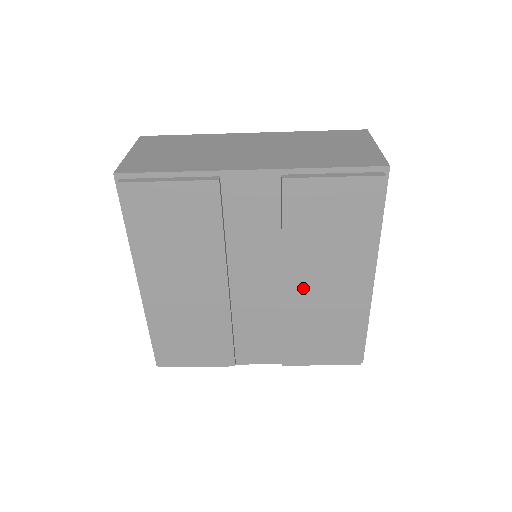
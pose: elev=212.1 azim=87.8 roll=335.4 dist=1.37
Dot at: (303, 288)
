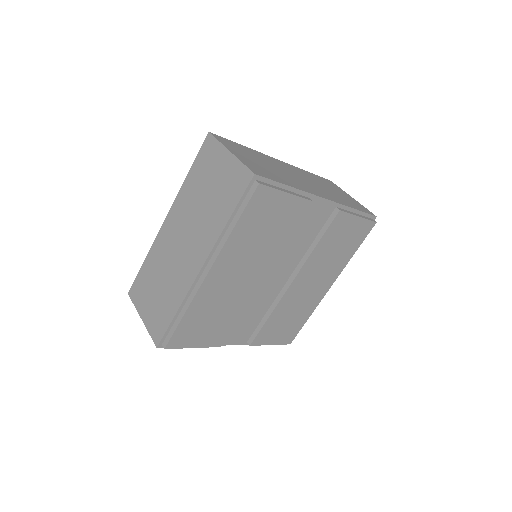
Dot at: (300, 286)
